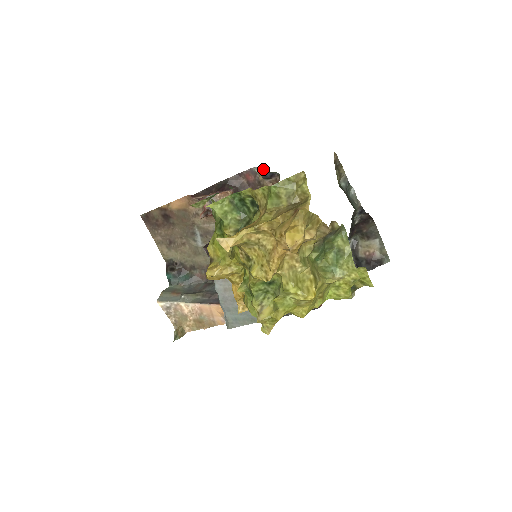
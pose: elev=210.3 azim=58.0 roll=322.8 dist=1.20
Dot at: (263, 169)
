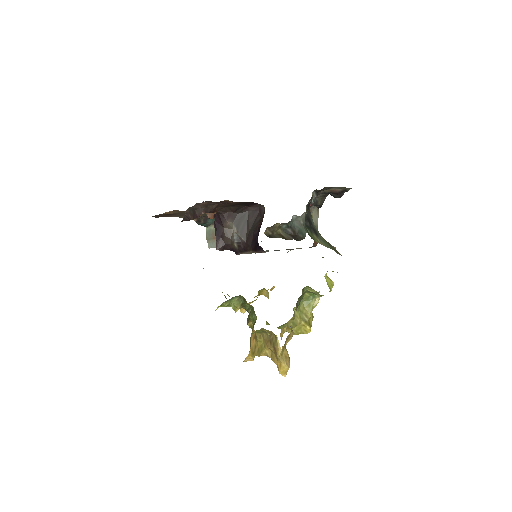
Dot at: occluded
